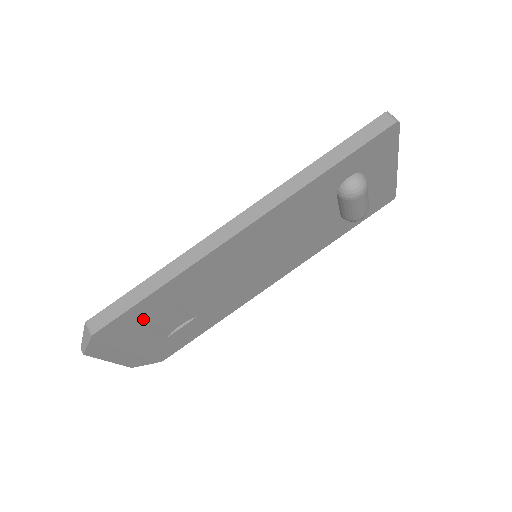
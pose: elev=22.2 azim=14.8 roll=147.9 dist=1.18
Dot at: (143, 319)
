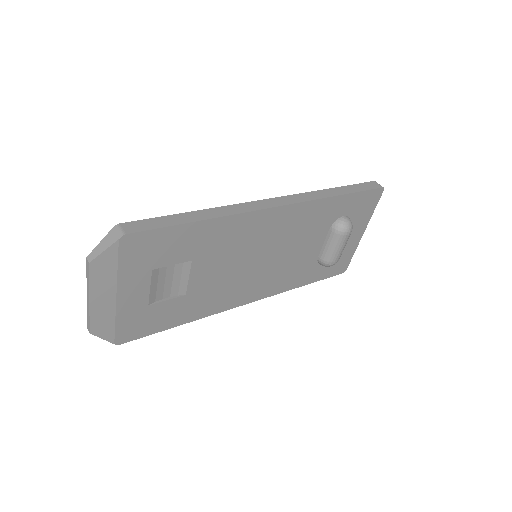
Dot at: (162, 253)
